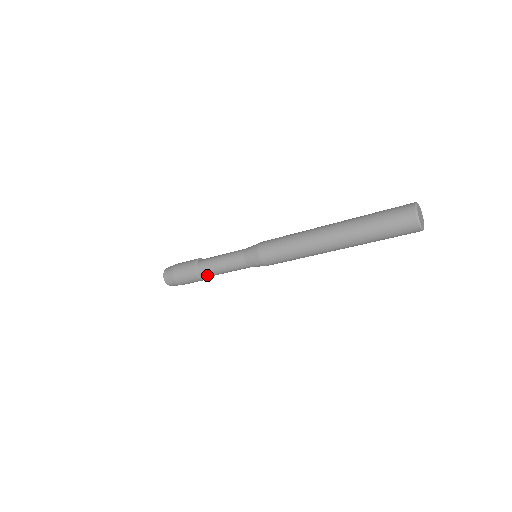
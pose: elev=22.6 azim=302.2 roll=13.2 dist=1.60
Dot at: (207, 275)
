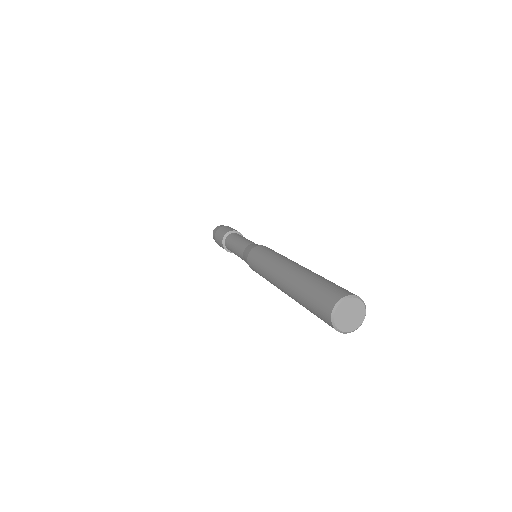
Dot at: occluded
